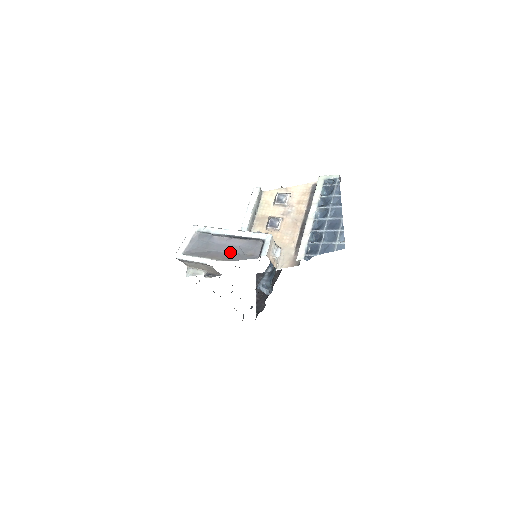
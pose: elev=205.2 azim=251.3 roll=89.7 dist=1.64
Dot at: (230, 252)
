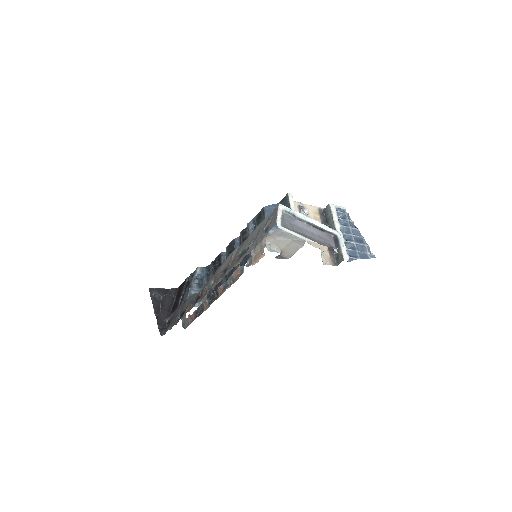
Dot at: (314, 238)
